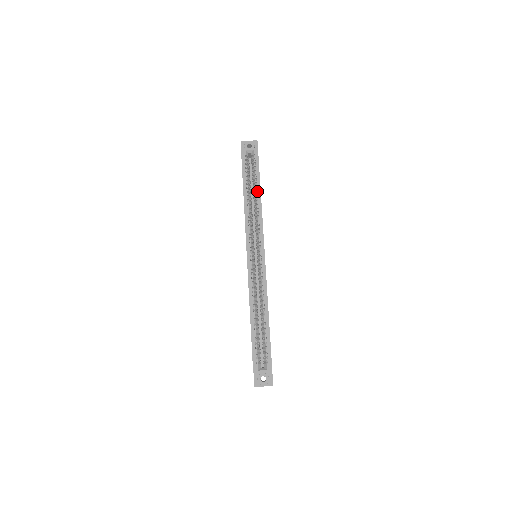
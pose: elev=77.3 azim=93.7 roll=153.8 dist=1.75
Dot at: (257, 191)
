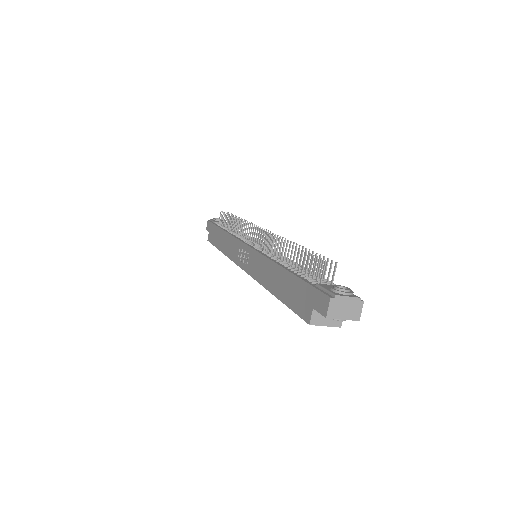
Dot at: occluded
